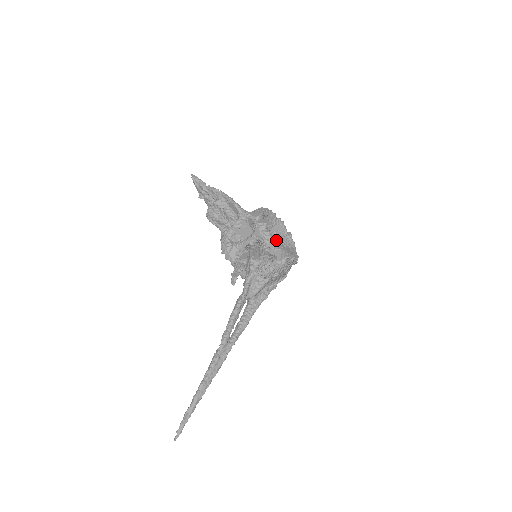
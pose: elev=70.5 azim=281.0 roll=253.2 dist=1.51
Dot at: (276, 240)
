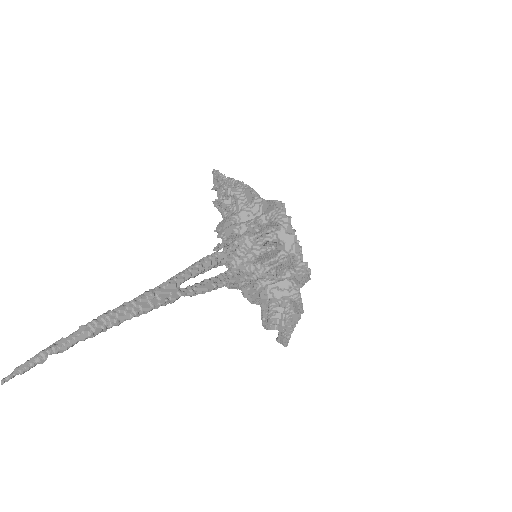
Dot at: occluded
